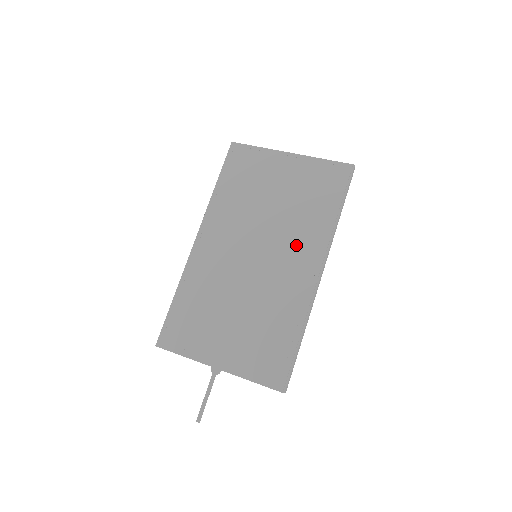
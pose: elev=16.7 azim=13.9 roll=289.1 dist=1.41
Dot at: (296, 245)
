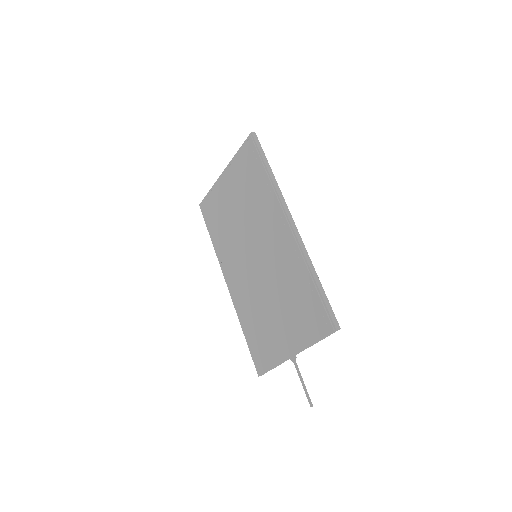
Dot at: (265, 222)
